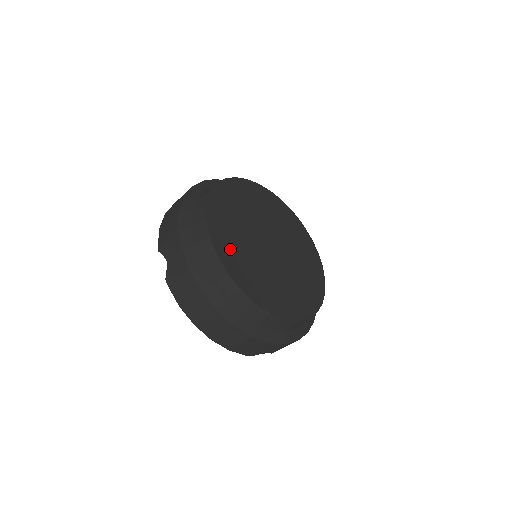
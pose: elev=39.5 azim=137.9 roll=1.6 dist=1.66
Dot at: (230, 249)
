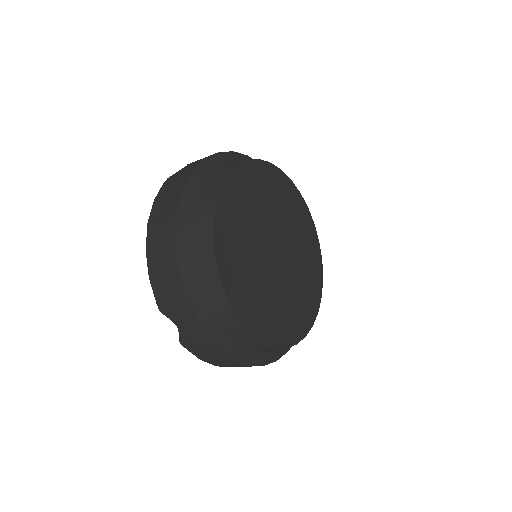
Dot at: (252, 305)
